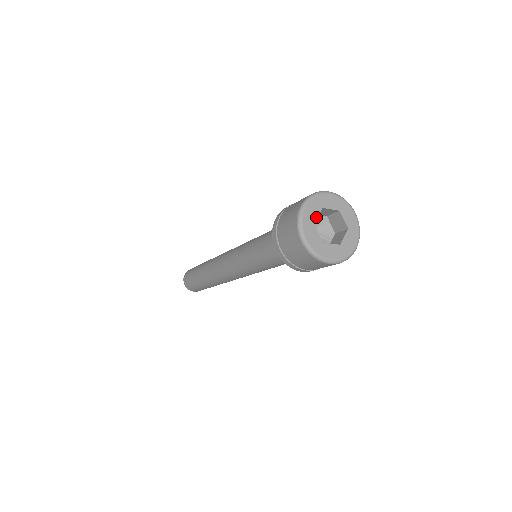
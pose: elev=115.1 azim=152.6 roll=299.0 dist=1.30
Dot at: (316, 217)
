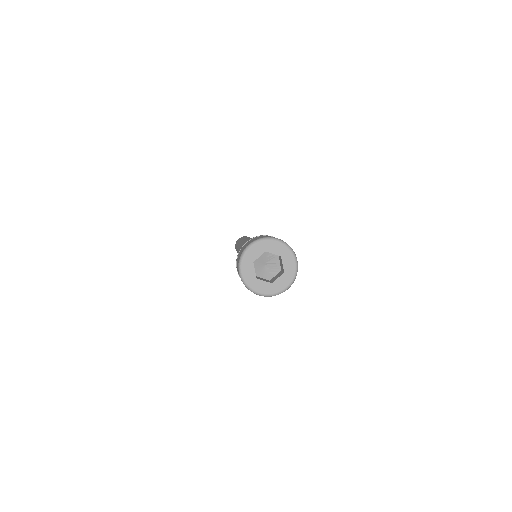
Dot at: (254, 273)
